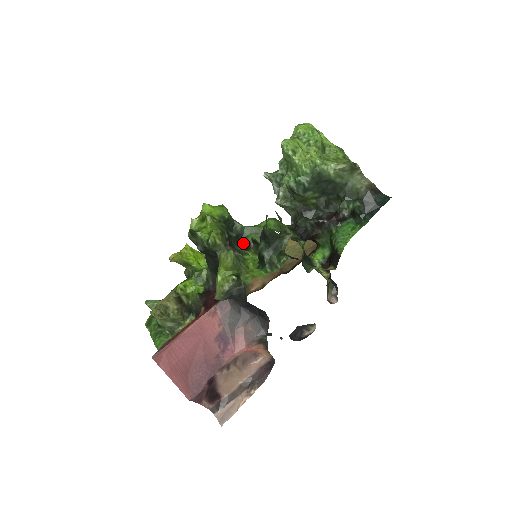
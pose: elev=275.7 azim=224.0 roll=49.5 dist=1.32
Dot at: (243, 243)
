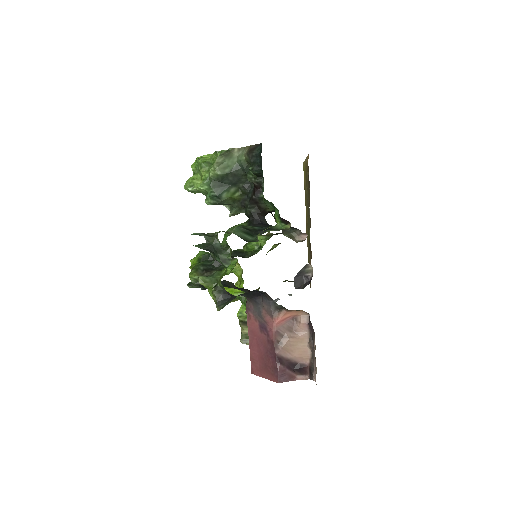
Dot at: occluded
